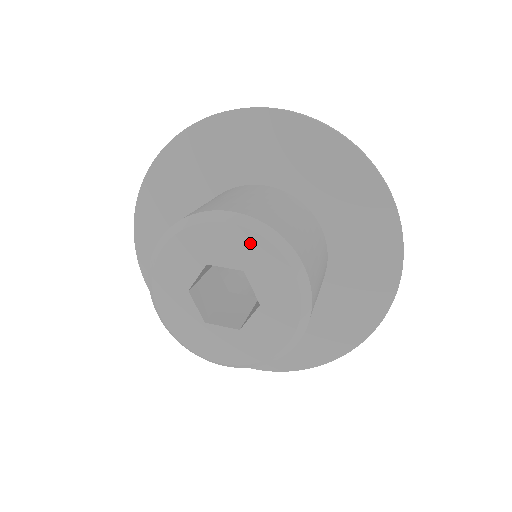
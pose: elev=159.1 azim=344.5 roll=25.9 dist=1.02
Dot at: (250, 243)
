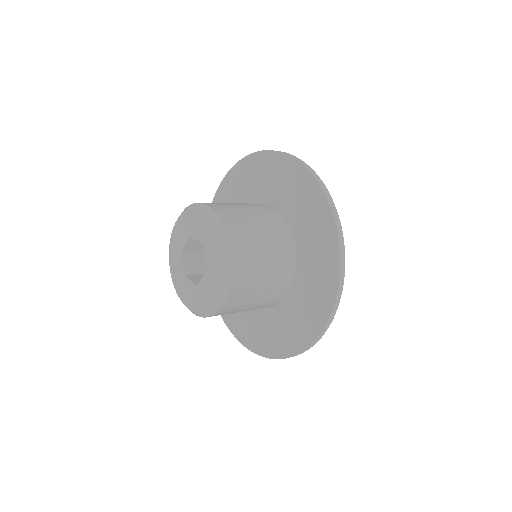
Dot at: (208, 226)
